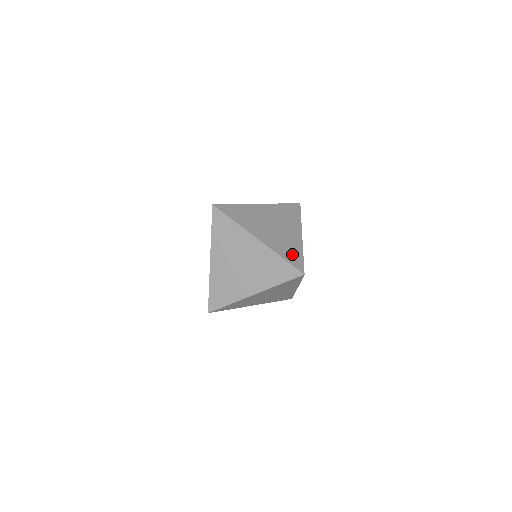
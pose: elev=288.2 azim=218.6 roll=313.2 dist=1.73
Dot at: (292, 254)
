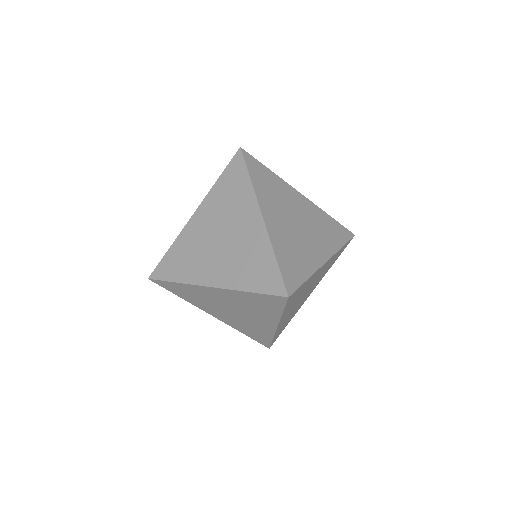
Dot at: (293, 265)
